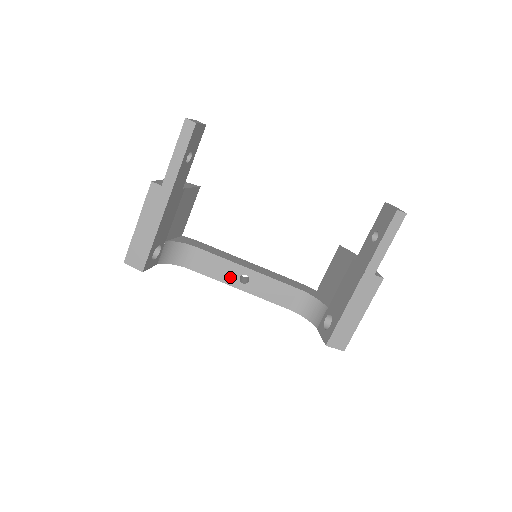
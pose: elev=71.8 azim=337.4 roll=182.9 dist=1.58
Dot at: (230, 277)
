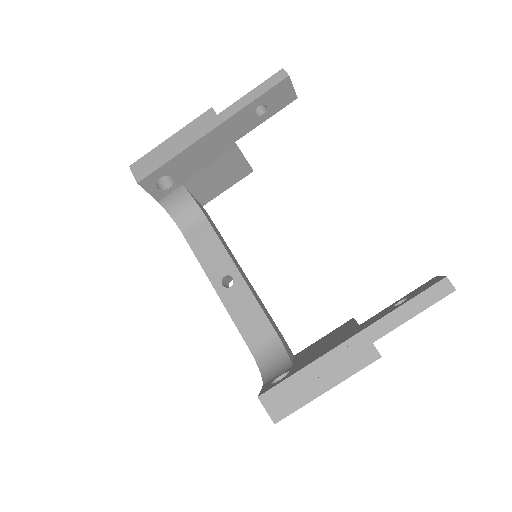
Dot at: (215, 270)
